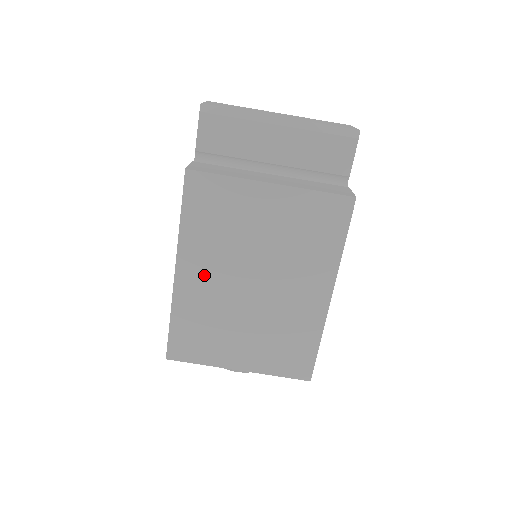
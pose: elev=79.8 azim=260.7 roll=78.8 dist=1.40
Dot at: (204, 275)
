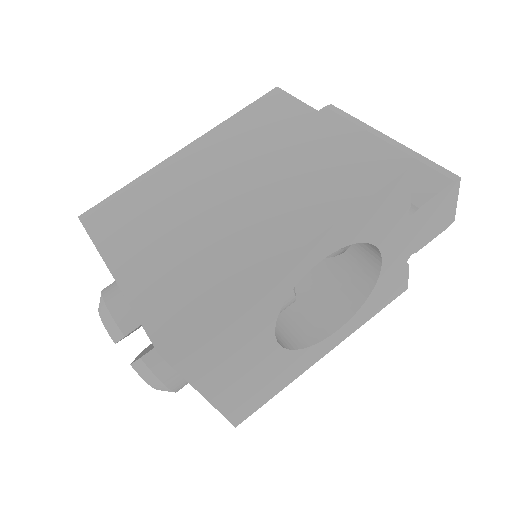
Dot at: (200, 163)
